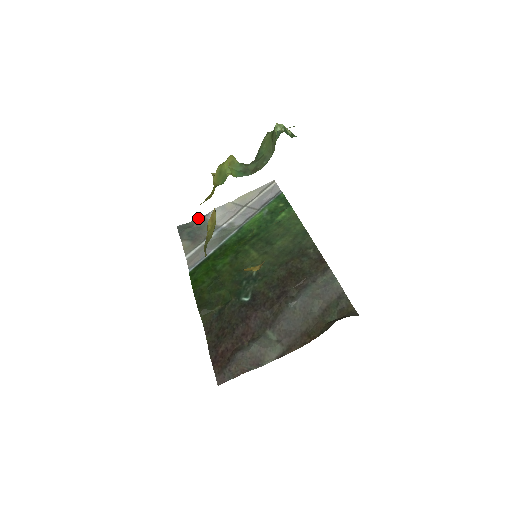
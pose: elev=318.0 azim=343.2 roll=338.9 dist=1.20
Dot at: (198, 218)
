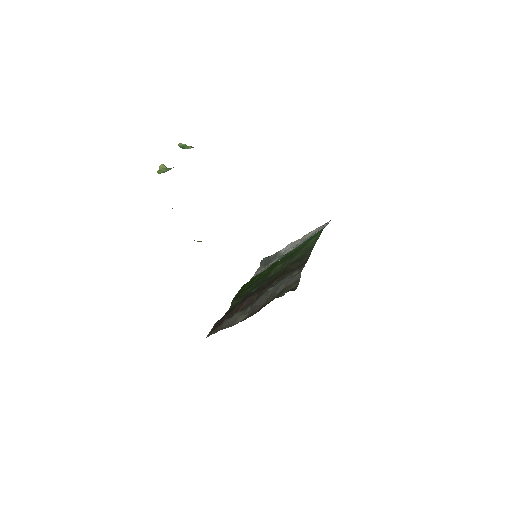
Dot at: occluded
